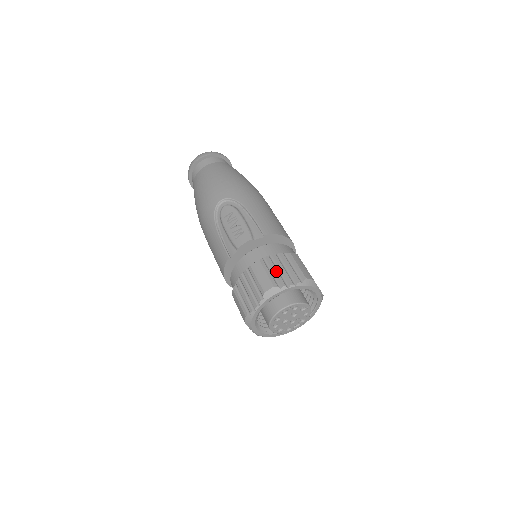
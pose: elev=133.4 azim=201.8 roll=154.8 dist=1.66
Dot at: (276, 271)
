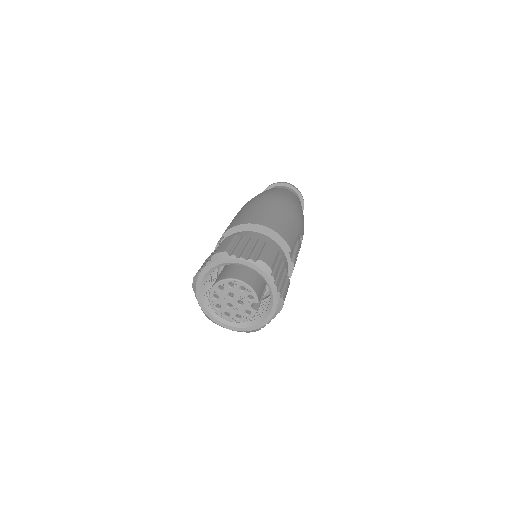
Dot at: (205, 262)
